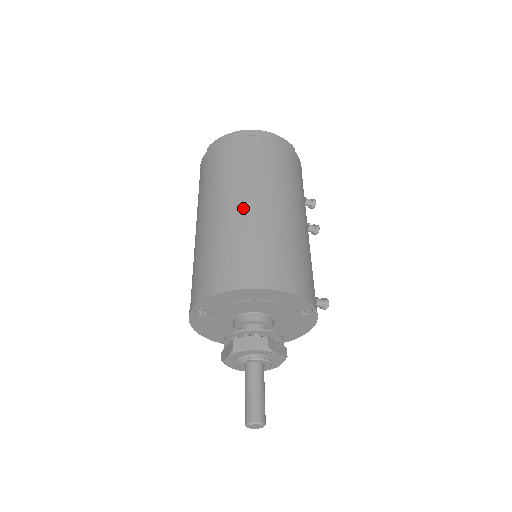
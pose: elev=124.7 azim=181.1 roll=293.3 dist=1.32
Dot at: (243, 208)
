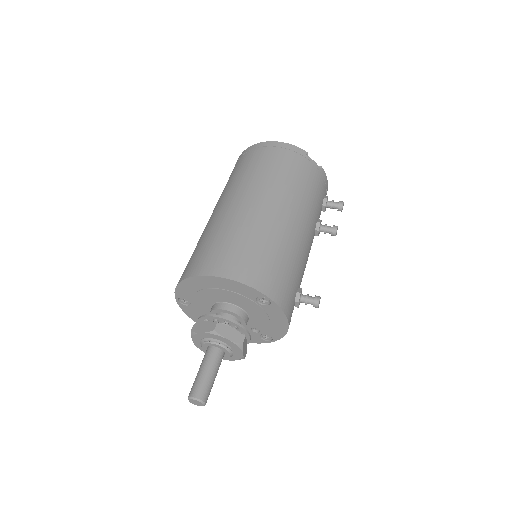
Dot at: (225, 210)
